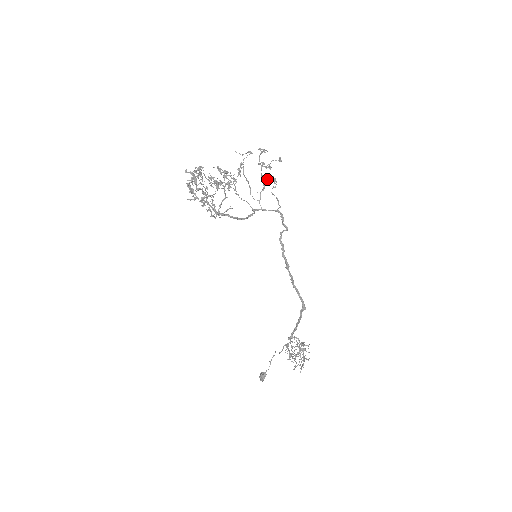
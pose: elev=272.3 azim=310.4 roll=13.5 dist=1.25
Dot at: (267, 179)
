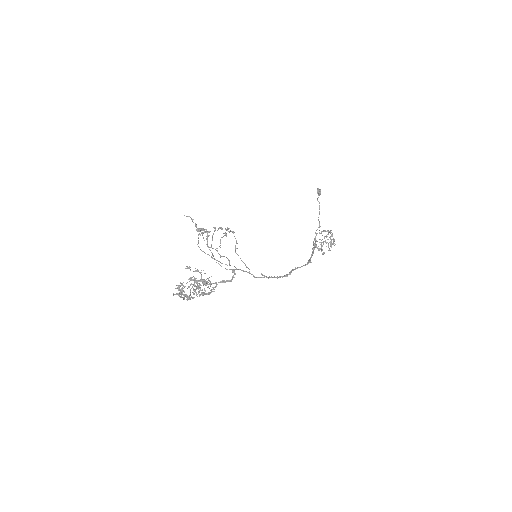
Dot at: (226, 230)
